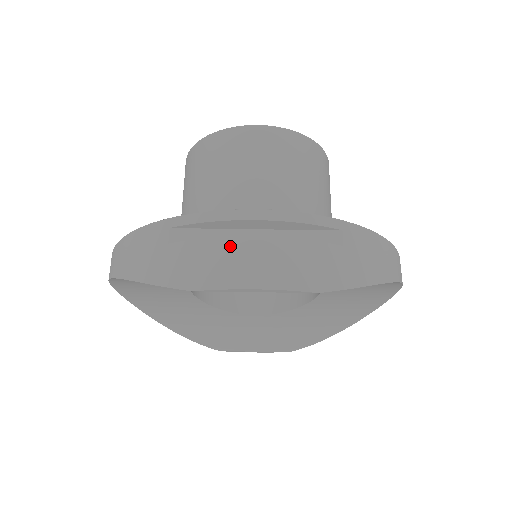
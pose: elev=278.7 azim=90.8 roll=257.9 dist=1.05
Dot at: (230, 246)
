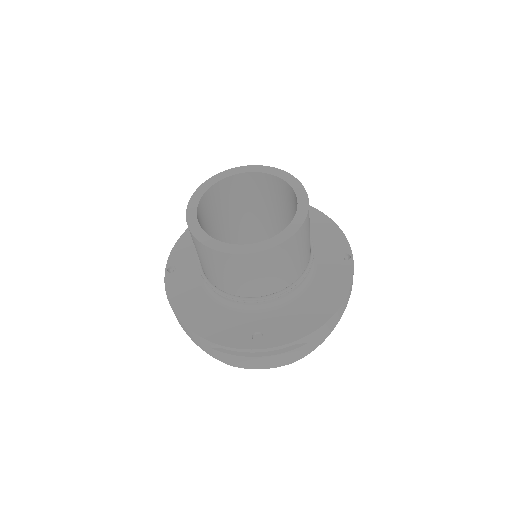
Dot at: (247, 359)
